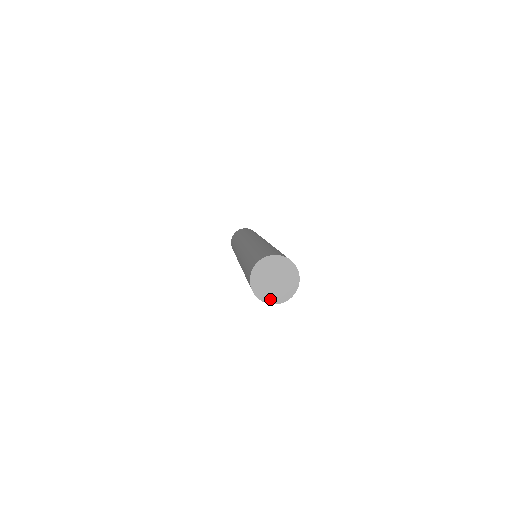
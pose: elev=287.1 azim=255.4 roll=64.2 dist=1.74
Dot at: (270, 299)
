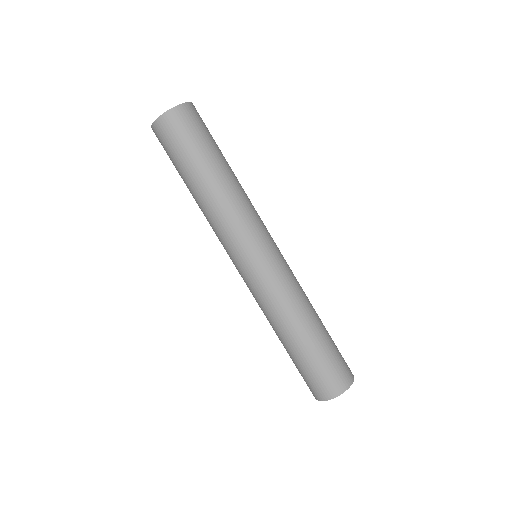
Dot at: occluded
